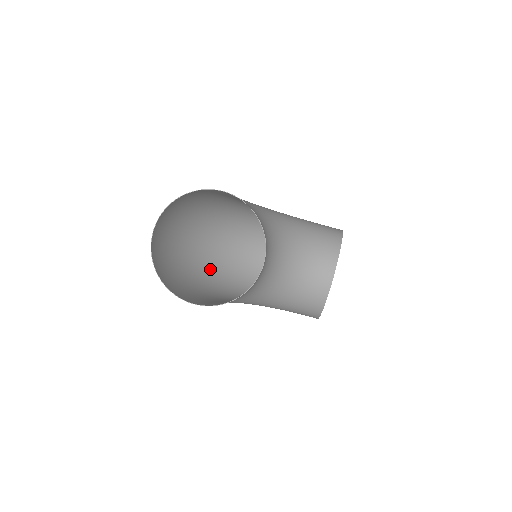
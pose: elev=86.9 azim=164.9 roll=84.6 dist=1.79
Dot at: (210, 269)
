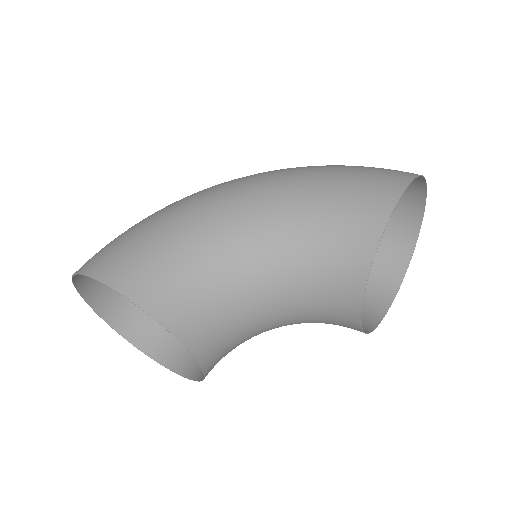
Dot at: occluded
